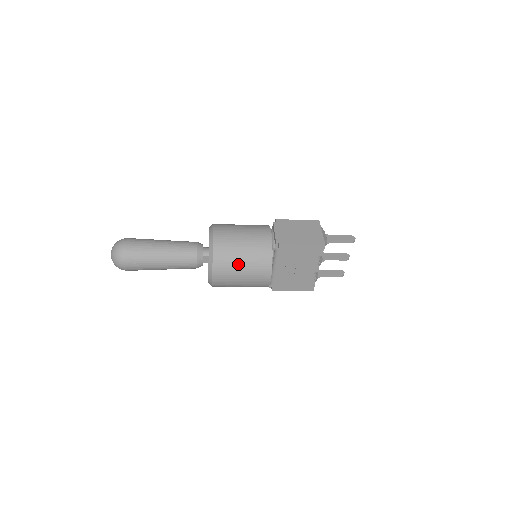
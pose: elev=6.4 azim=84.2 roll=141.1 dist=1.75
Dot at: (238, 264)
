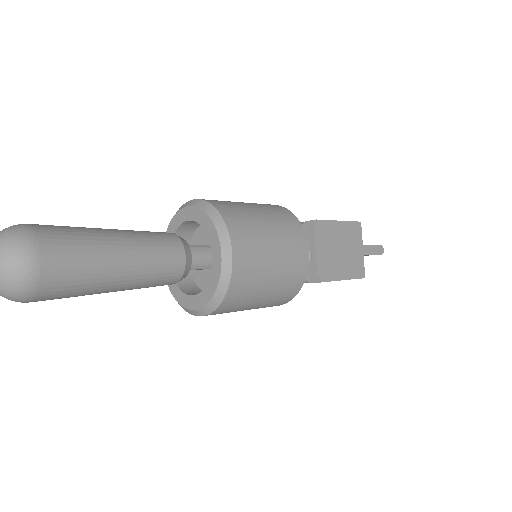
Dot at: (251, 304)
